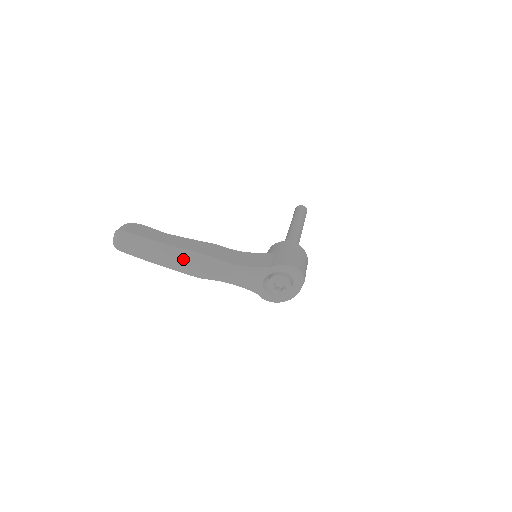
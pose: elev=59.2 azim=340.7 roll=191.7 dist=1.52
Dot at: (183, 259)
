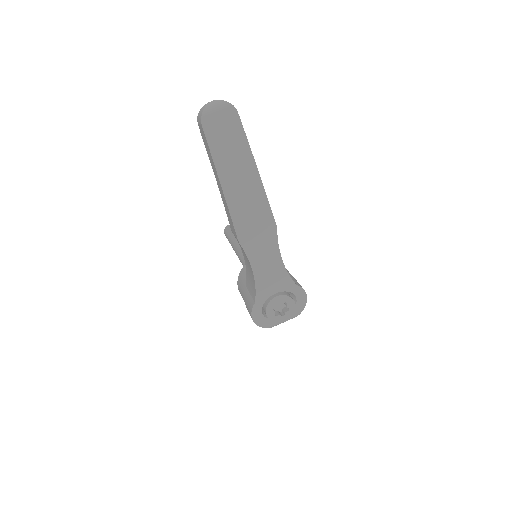
Dot at: (252, 206)
